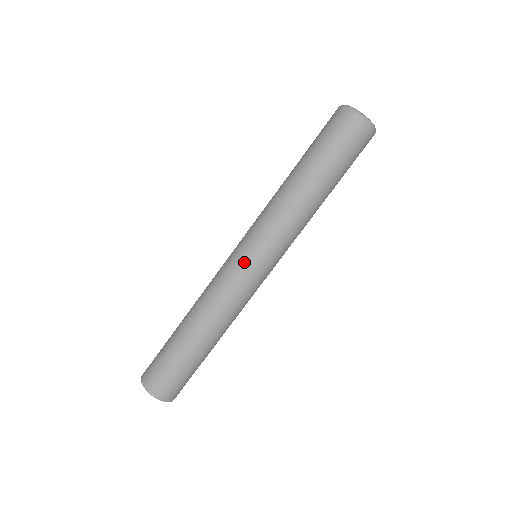
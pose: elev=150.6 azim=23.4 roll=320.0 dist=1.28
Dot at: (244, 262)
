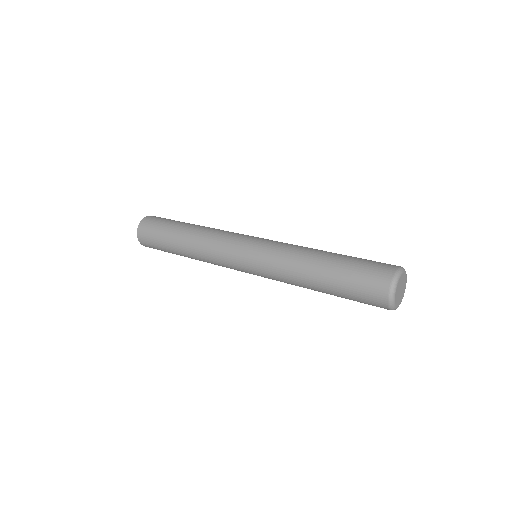
Dot at: (239, 254)
